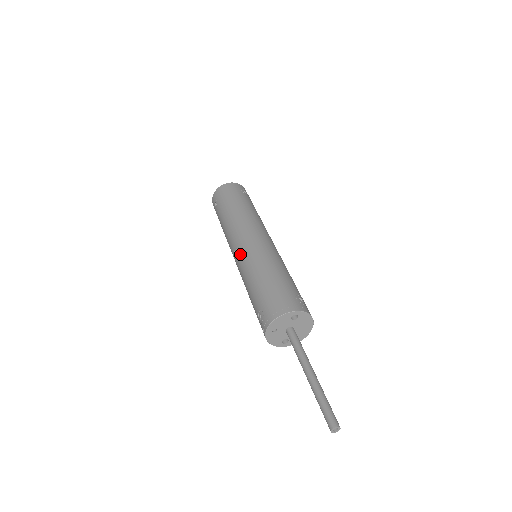
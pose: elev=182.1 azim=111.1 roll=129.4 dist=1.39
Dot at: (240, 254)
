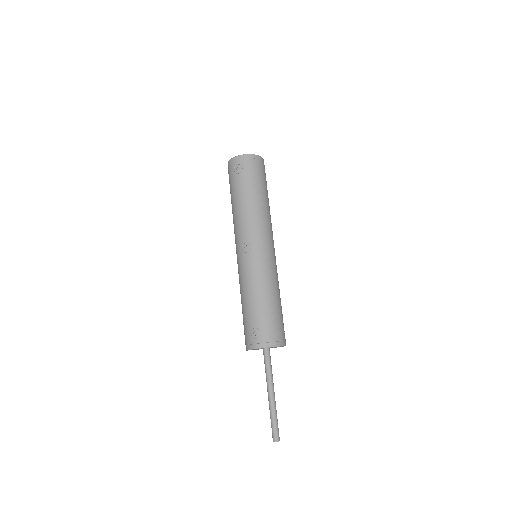
Dot at: (254, 258)
